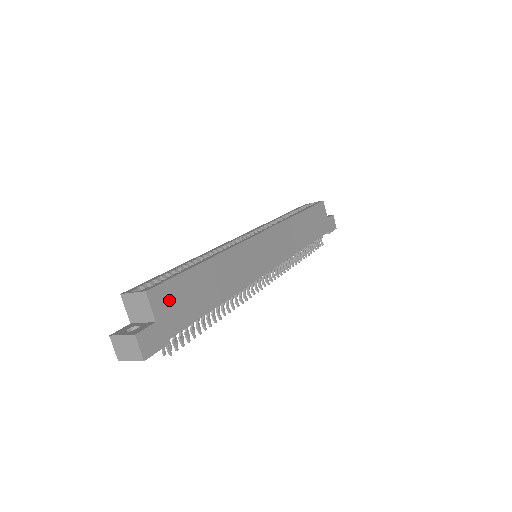
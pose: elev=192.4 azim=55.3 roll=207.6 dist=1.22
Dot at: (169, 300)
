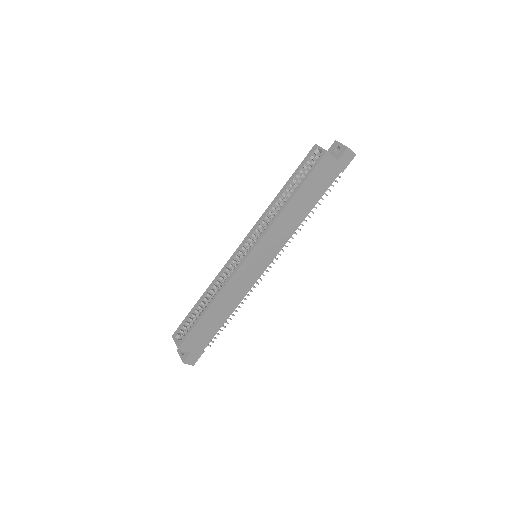
Dot at: (193, 341)
